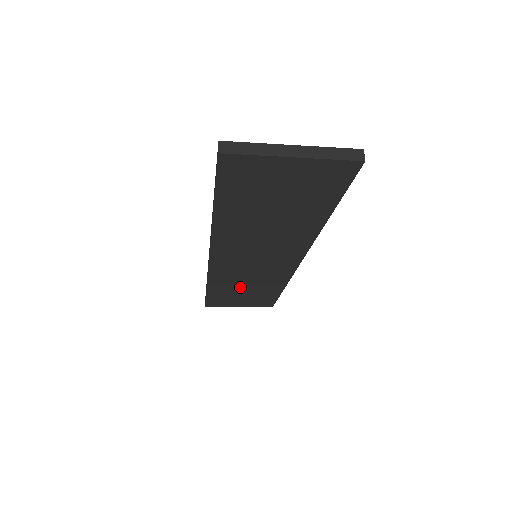
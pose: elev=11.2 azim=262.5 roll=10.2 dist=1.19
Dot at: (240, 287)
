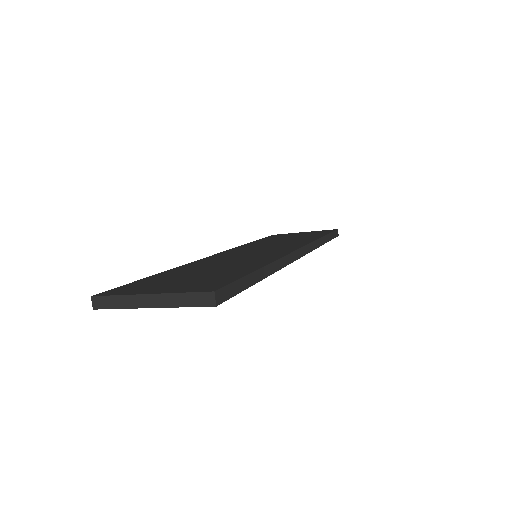
Dot at: occluded
